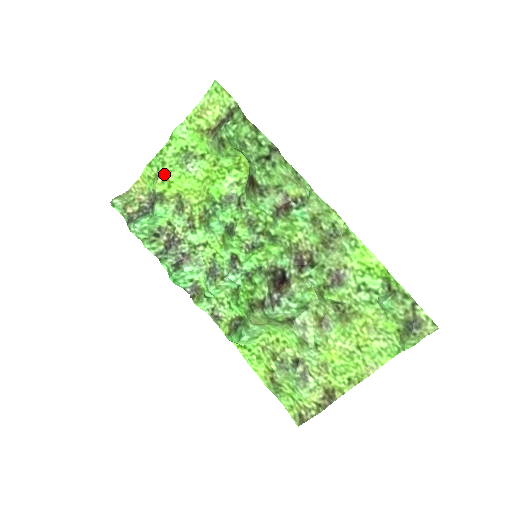
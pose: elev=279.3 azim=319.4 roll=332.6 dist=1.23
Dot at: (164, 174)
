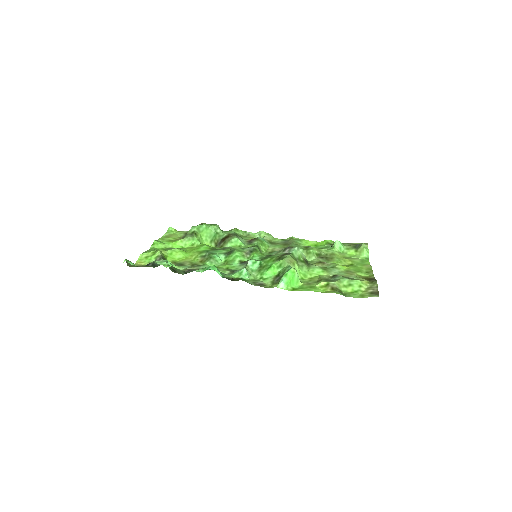
Dot at: occluded
